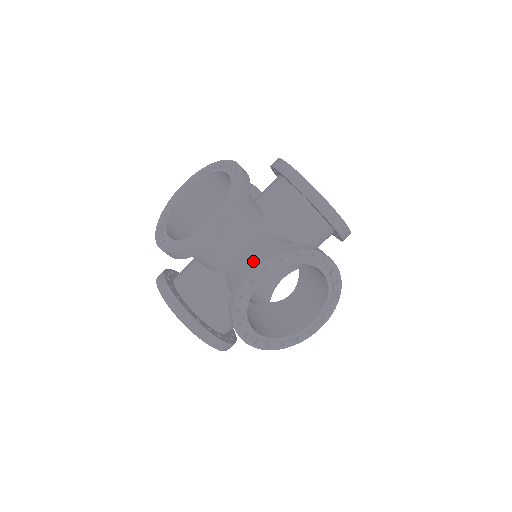
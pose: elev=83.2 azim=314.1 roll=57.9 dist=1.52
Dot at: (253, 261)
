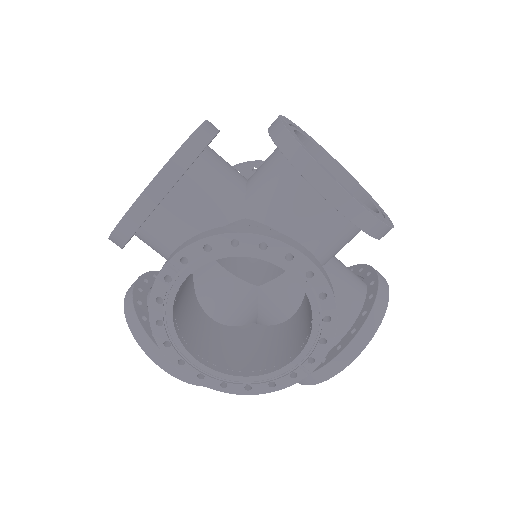
Dot at: (339, 357)
